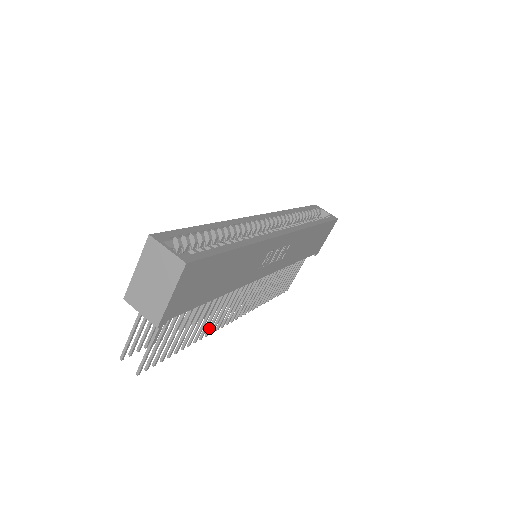
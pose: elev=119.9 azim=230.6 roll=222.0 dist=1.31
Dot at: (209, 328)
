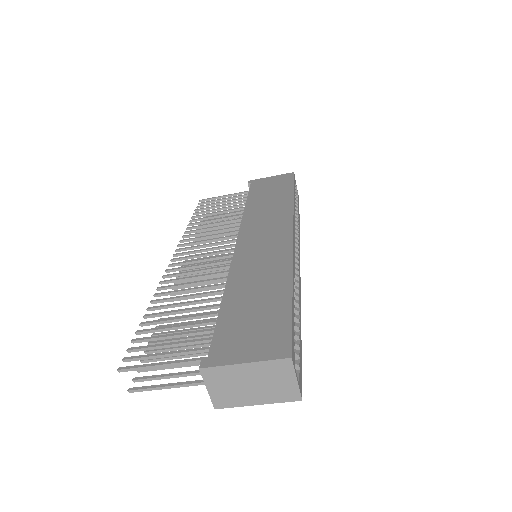
Dot at: occluded
